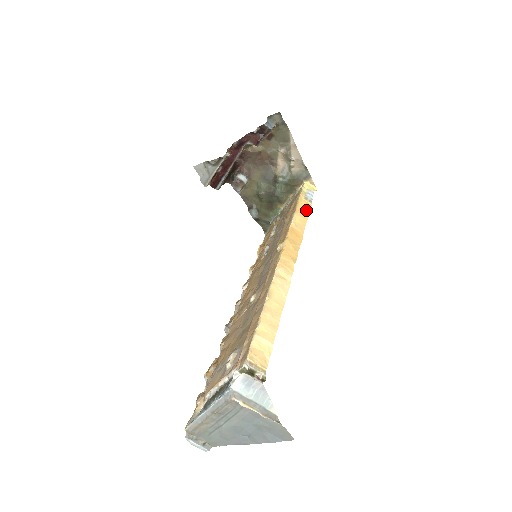
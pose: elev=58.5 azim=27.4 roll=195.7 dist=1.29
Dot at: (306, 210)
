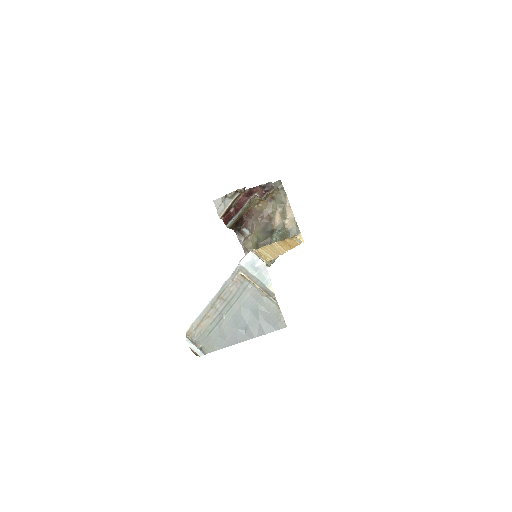
Dot at: occluded
